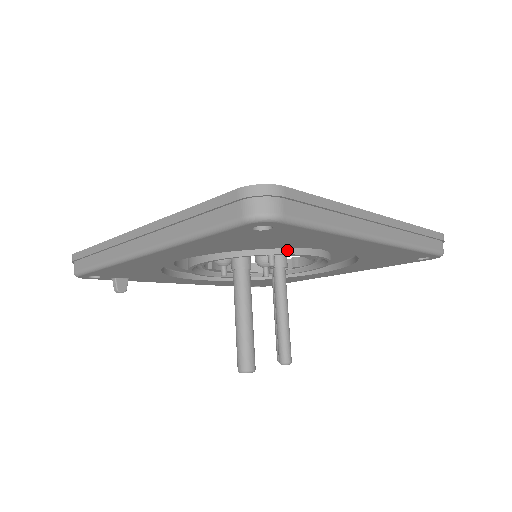
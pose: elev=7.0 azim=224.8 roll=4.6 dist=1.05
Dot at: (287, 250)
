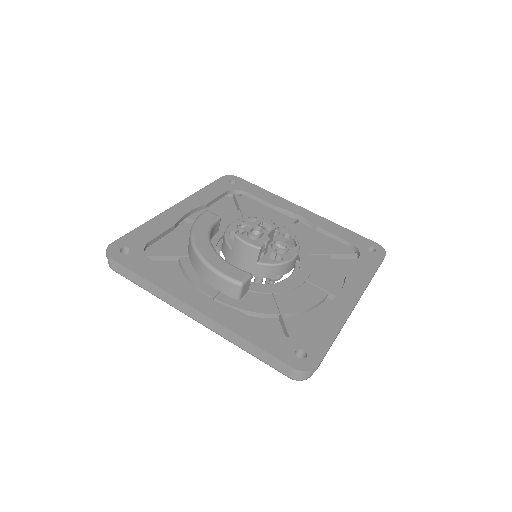
Dot at: occluded
